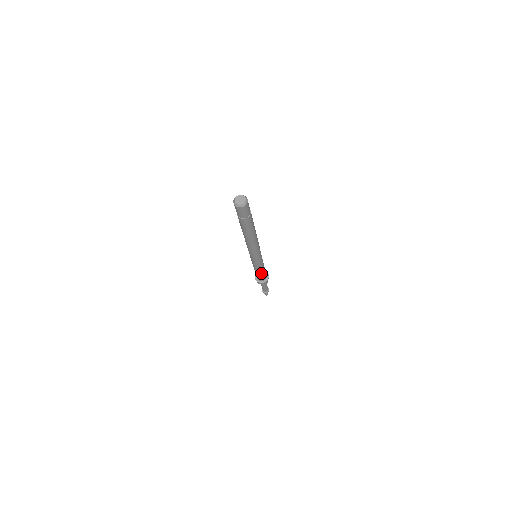
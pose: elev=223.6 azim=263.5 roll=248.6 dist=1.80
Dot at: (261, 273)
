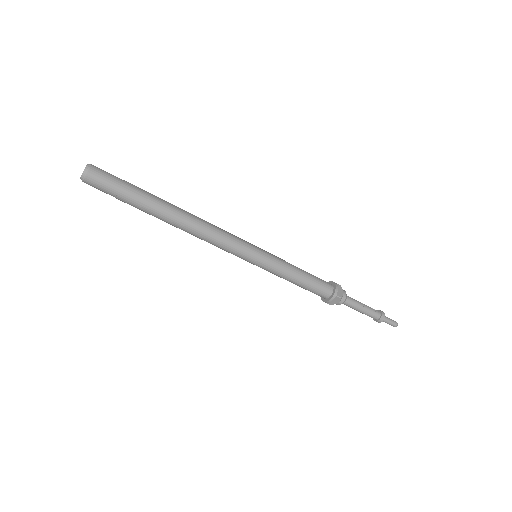
Dot at: (302, 283)
